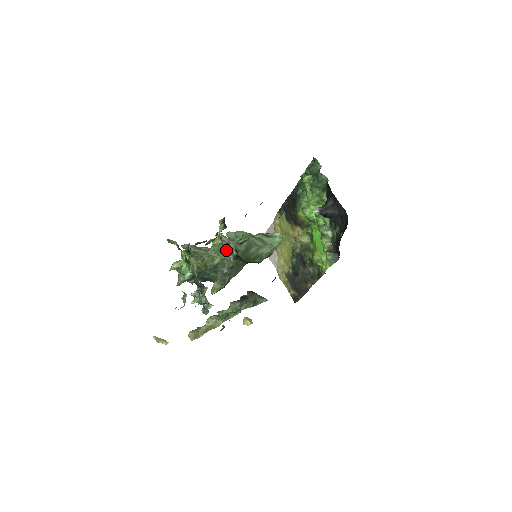
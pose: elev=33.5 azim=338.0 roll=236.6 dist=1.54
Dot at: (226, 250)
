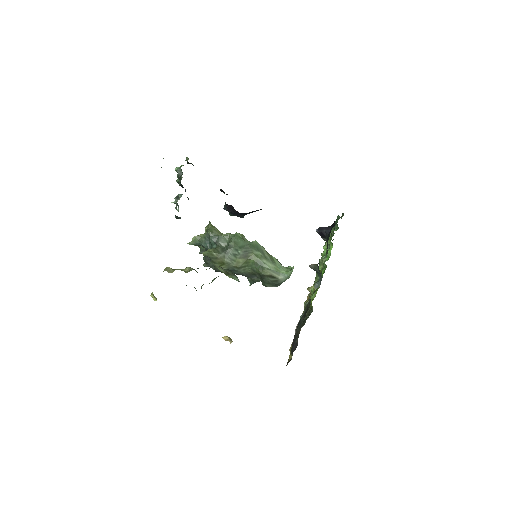
Dot at: occluded
